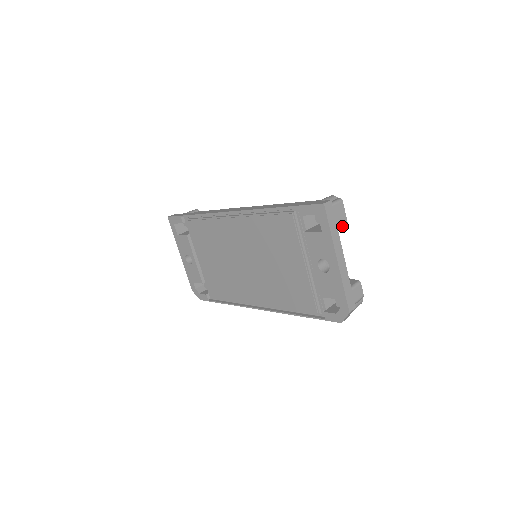
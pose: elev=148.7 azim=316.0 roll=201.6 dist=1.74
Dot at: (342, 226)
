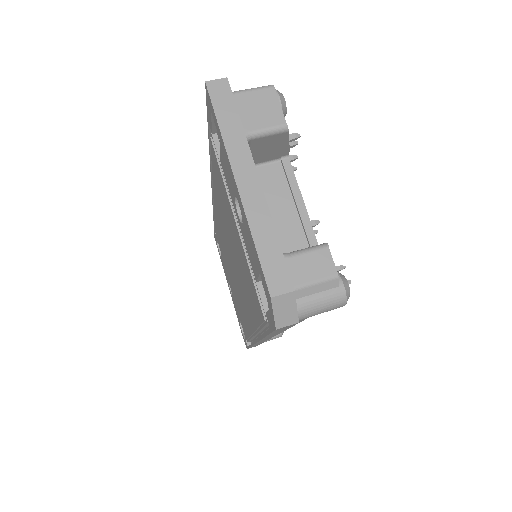
Dot at: (271, 130)
